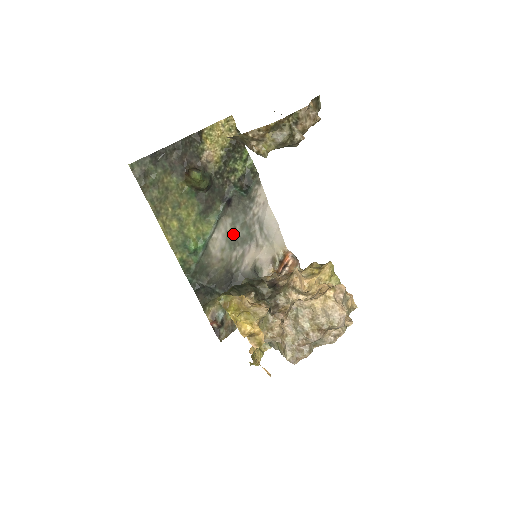
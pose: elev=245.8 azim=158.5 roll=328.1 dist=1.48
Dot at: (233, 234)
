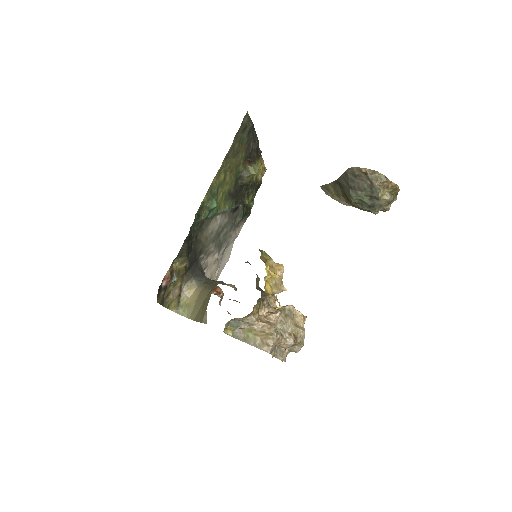
Dot at: (220, 231)
